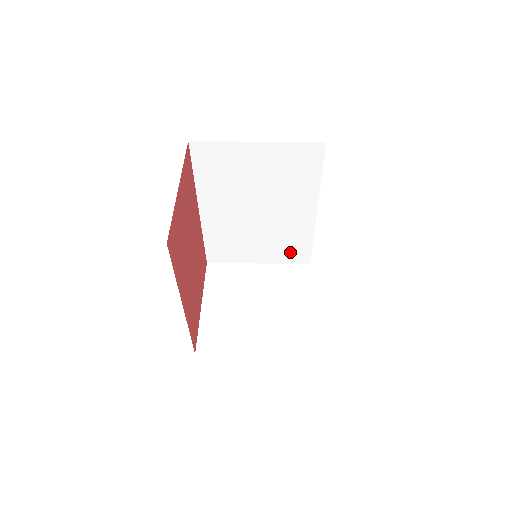
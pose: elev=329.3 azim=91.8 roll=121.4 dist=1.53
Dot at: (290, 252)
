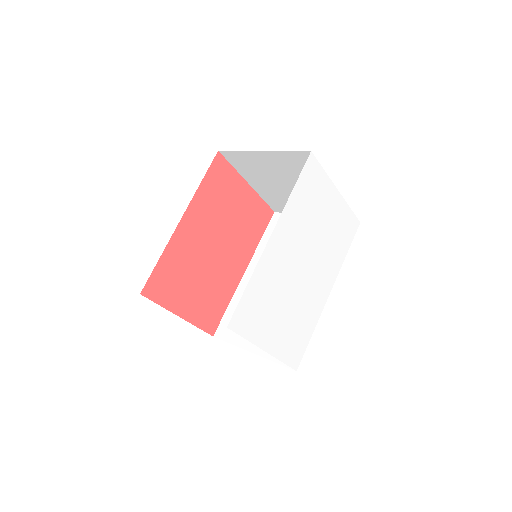
Dot at: occluded
